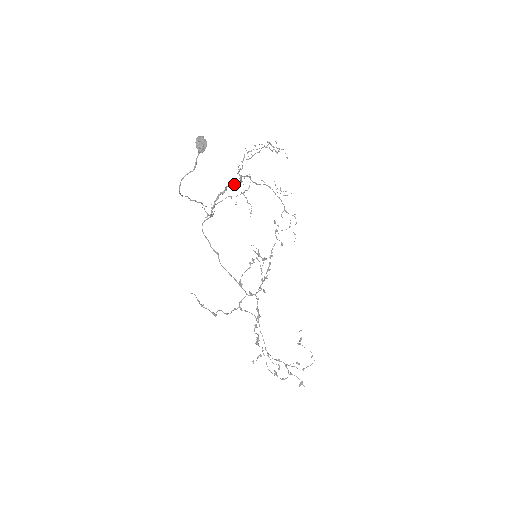
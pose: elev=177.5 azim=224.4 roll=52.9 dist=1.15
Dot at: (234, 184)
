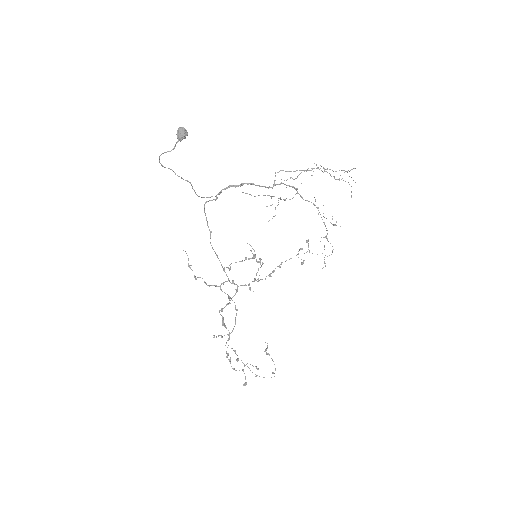
Dot at: (257, 185)
